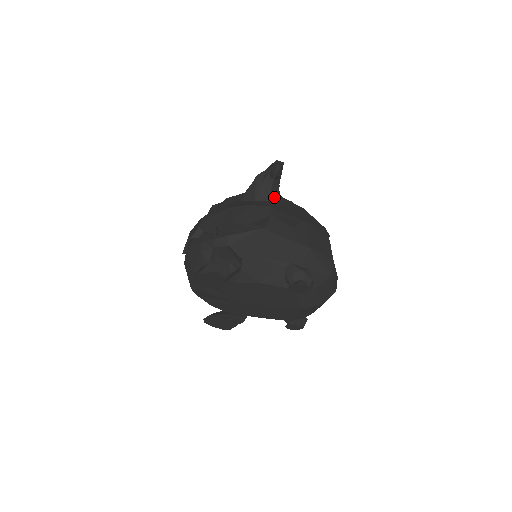
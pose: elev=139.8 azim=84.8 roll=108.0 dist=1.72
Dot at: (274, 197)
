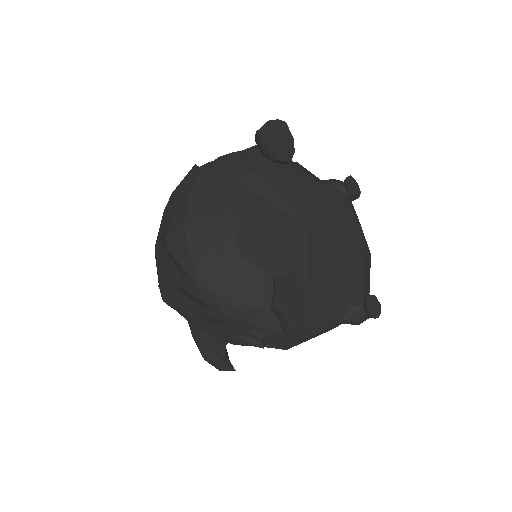
Dot at: occluded
